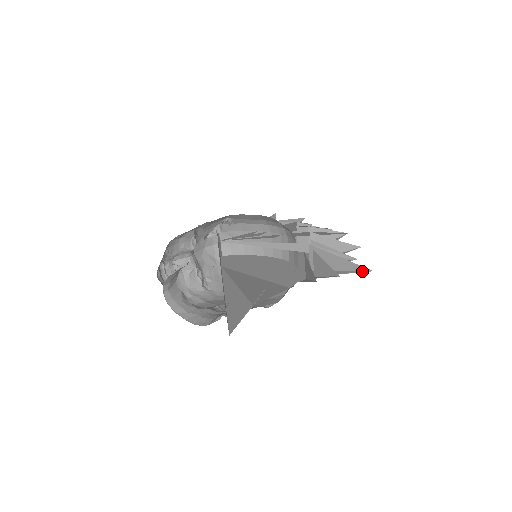
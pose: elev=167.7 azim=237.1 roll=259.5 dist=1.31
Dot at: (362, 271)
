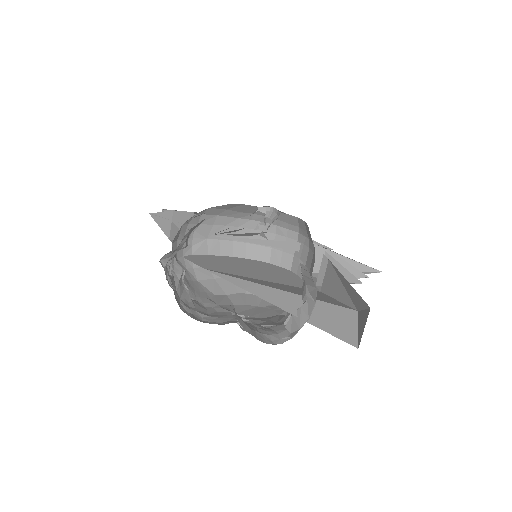
Dot at: (372, 272)
